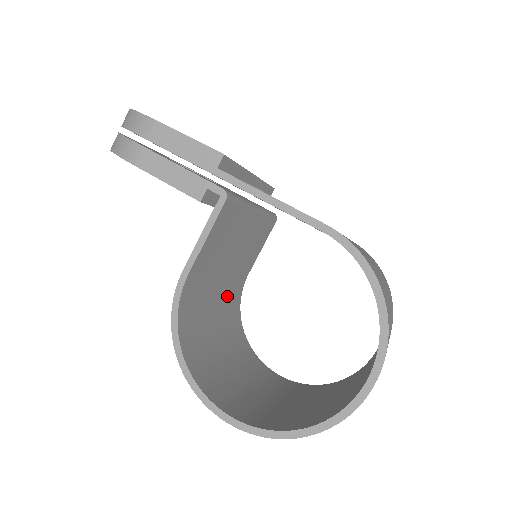
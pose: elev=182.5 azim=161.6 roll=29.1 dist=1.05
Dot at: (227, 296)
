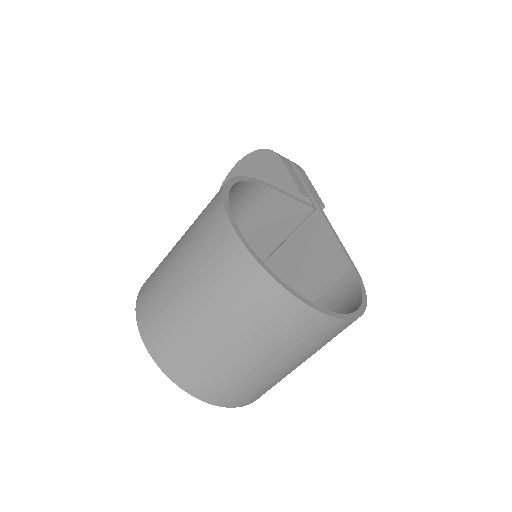
Dot at: occluded
